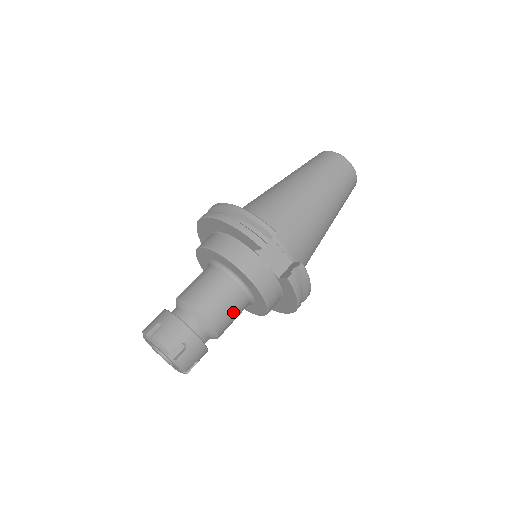
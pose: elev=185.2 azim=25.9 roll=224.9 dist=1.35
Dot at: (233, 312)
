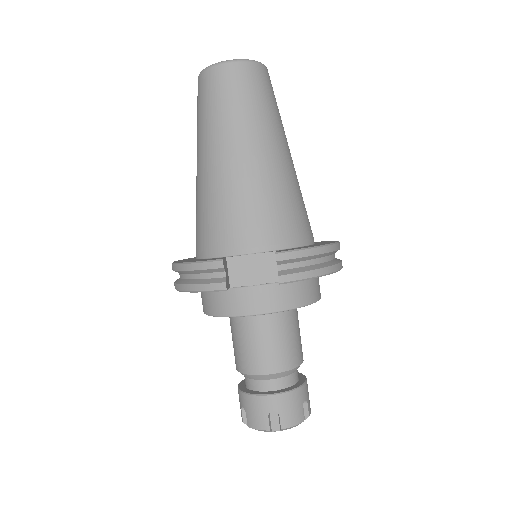
Dot at: (284, 339)
